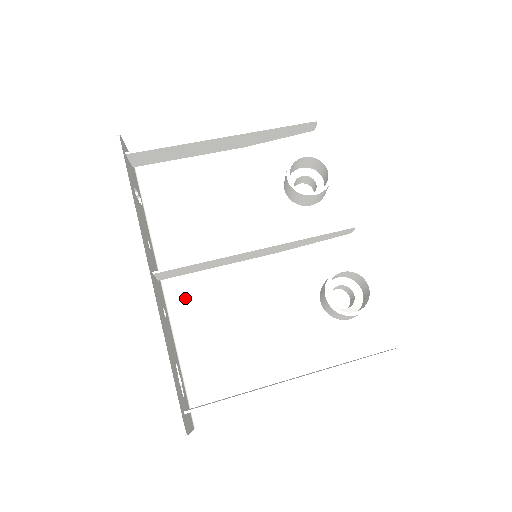
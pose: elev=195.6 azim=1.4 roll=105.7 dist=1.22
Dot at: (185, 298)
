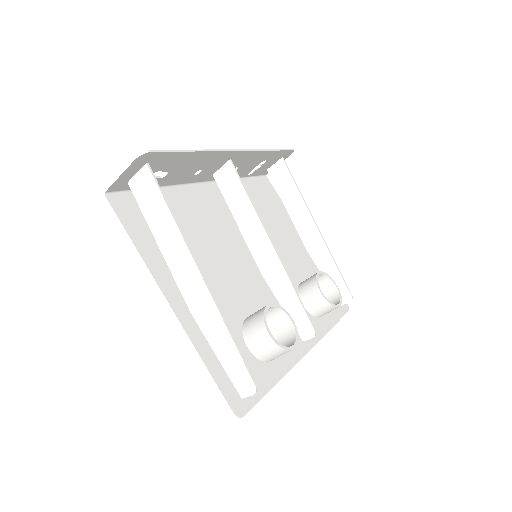
Dot at: (203, 199)
